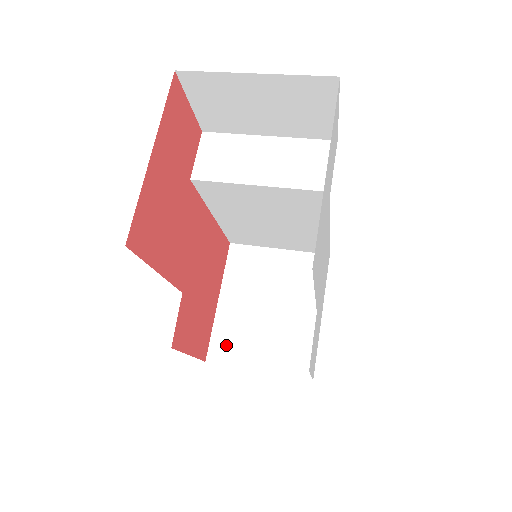
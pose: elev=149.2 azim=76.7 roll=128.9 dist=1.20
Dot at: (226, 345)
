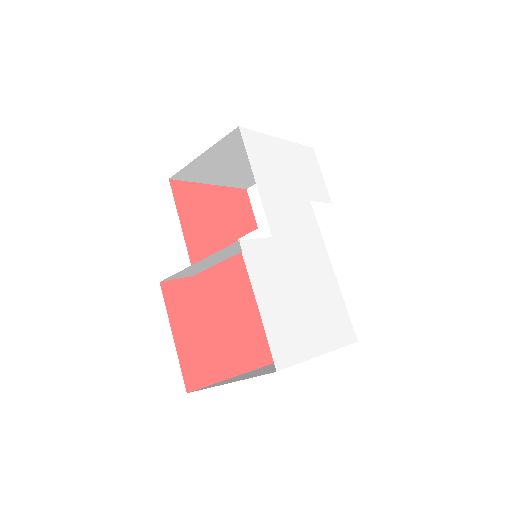
Dot at: (215, 384)
